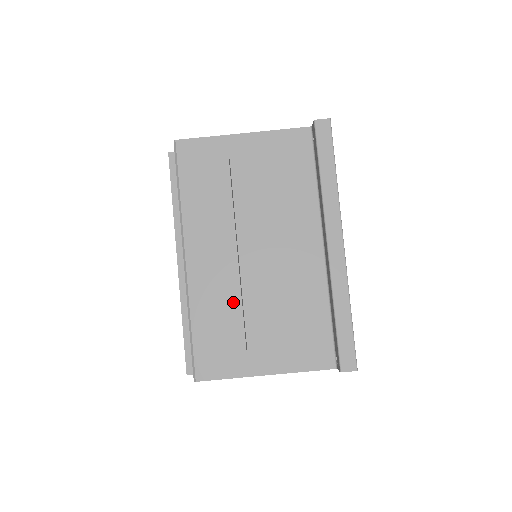
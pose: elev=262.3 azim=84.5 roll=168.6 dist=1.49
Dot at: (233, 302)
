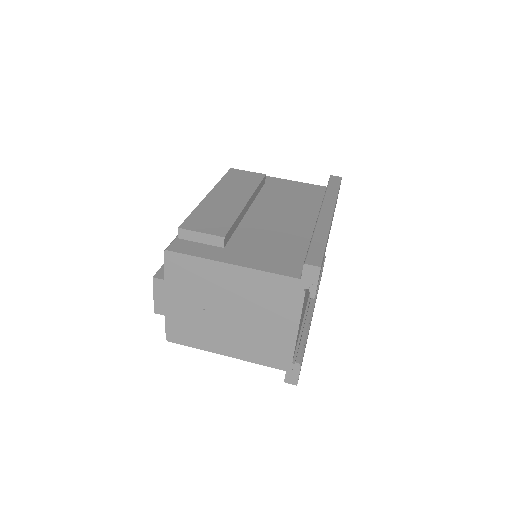
Dot at: (230, 216)
